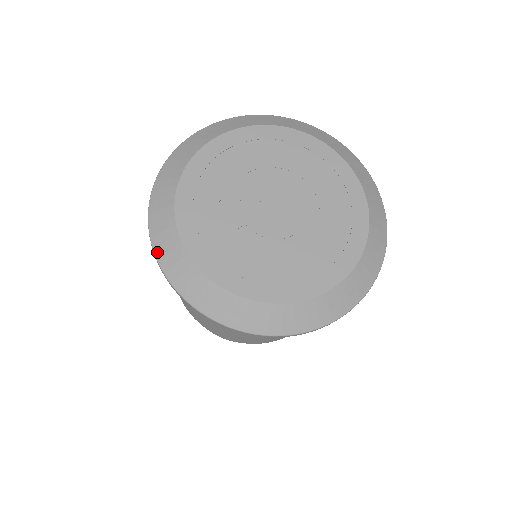
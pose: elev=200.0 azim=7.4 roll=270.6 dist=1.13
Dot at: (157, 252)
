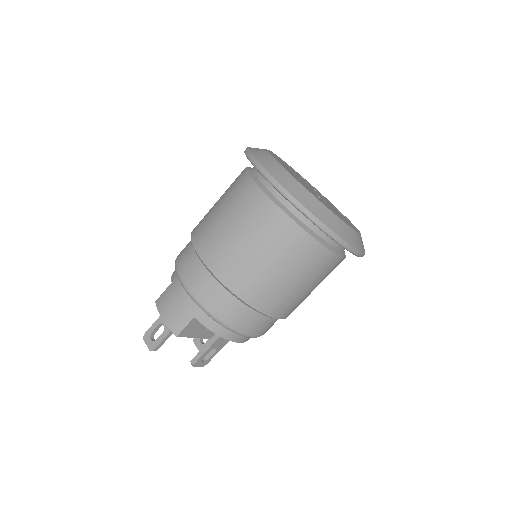
Dot at: (292, 194)
